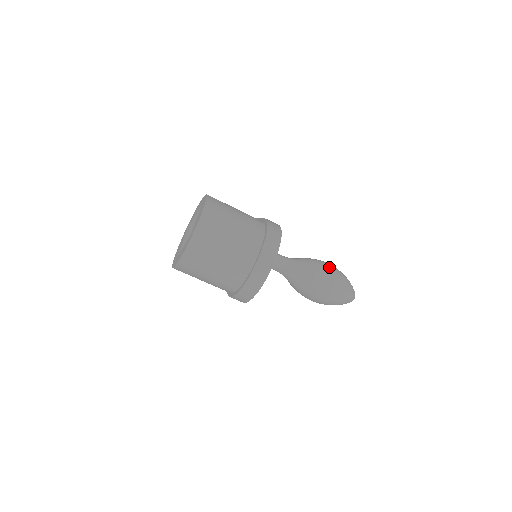
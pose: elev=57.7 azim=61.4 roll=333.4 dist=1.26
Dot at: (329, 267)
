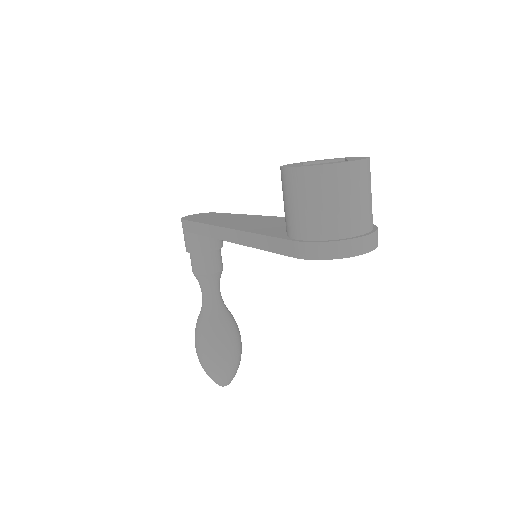
Dot at: occluded
